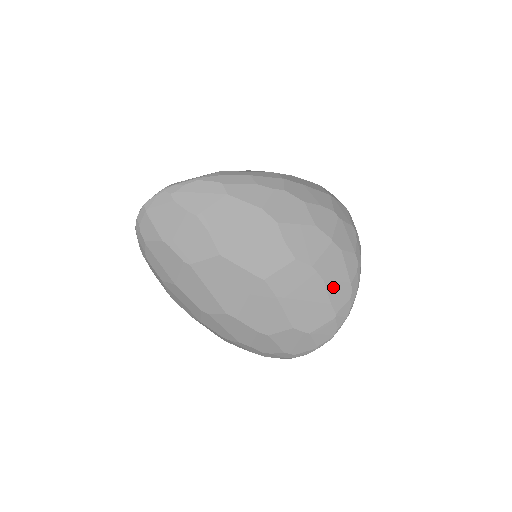
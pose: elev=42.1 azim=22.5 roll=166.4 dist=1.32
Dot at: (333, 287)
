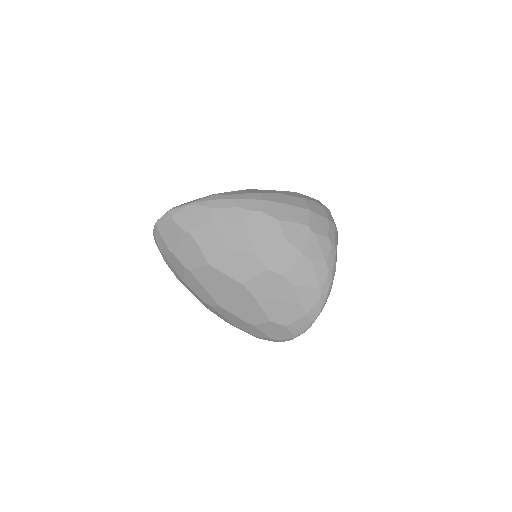
Dot at: (302, 291)
